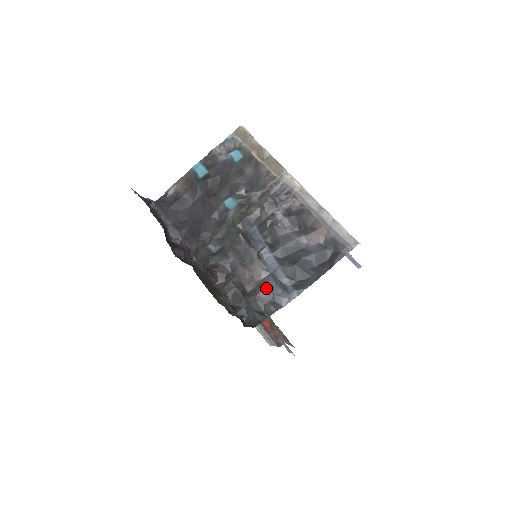
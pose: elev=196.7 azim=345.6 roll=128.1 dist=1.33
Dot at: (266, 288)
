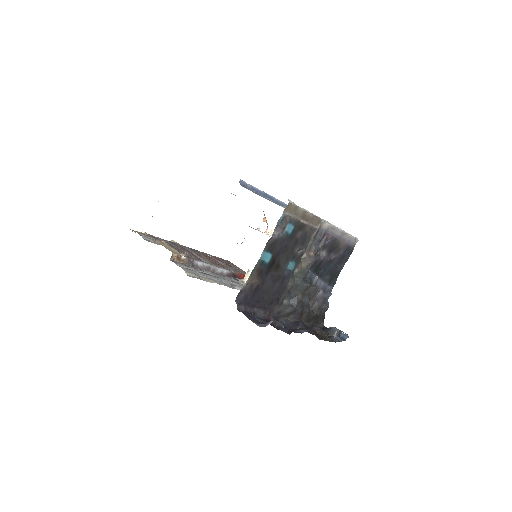
Dot at: (323, 300)
